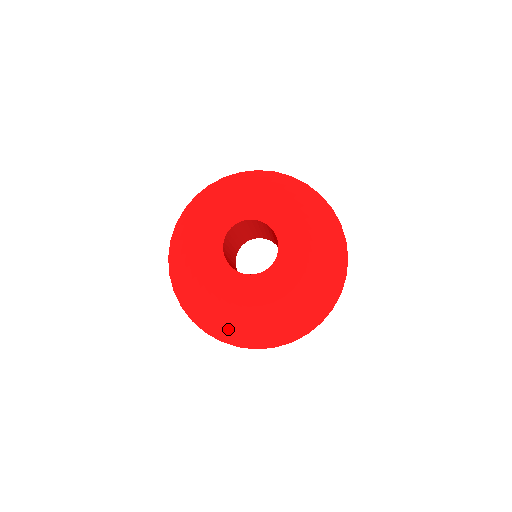
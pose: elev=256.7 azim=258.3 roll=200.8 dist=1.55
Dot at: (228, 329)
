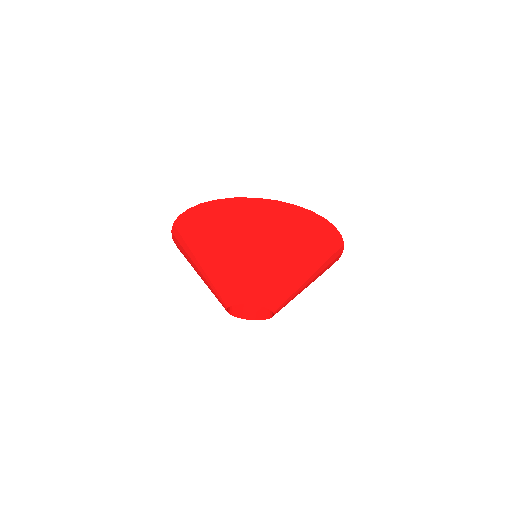
Dot at: occluded
